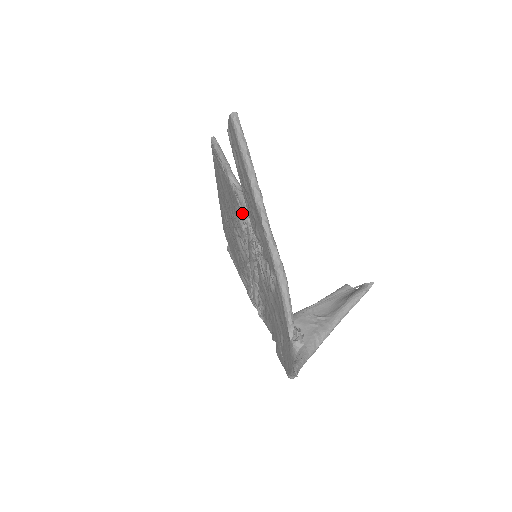
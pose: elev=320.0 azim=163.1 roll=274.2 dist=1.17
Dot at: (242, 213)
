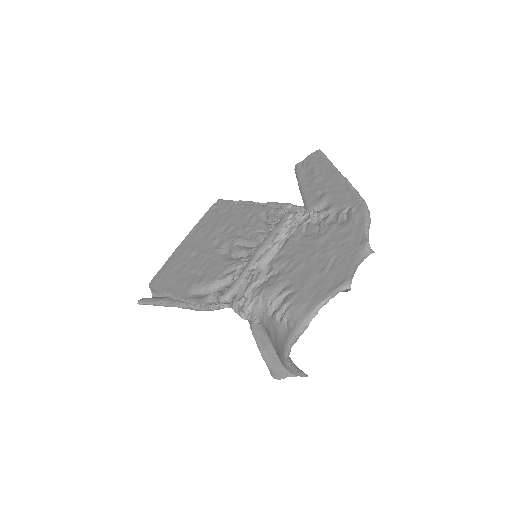
Dot at: (279, 210)
